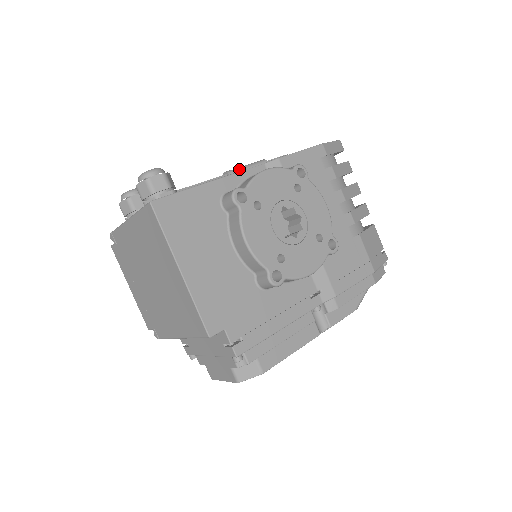
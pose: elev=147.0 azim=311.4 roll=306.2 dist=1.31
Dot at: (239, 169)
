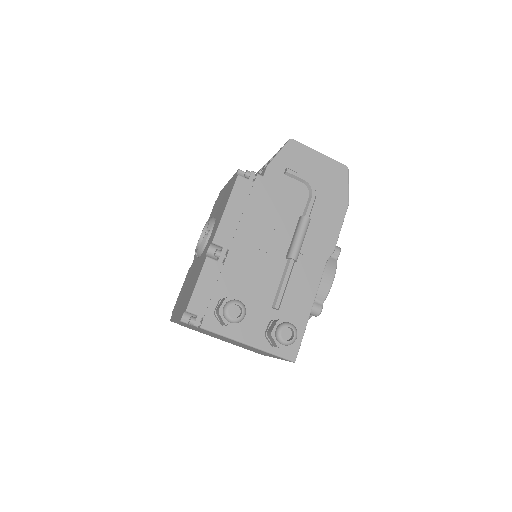
Dot at: occluded
